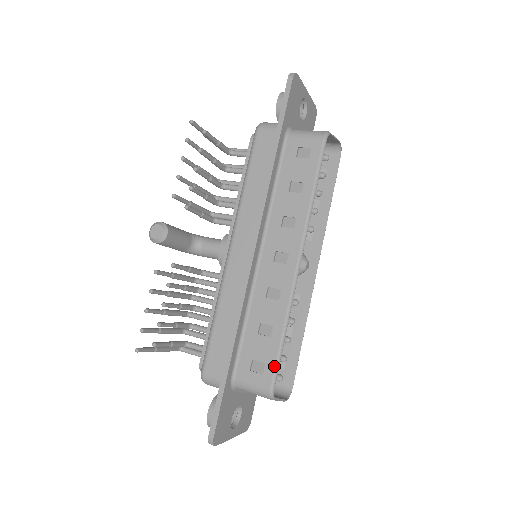
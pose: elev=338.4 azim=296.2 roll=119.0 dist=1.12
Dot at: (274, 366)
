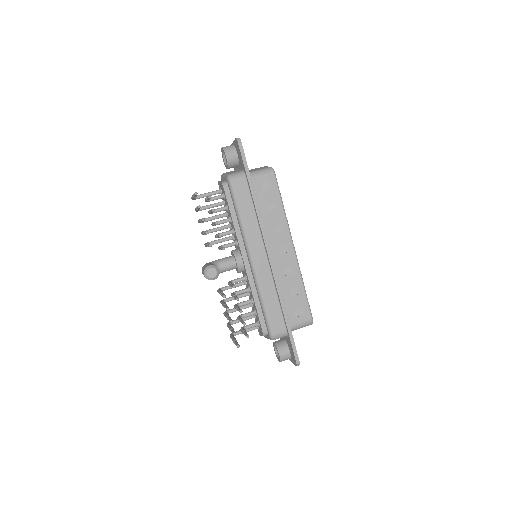
Dot at: (308, 307)
